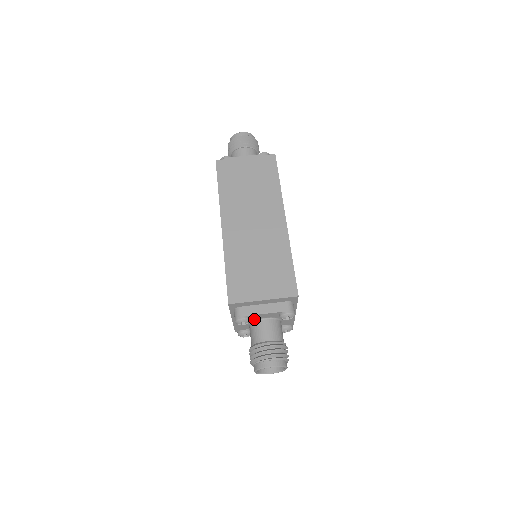
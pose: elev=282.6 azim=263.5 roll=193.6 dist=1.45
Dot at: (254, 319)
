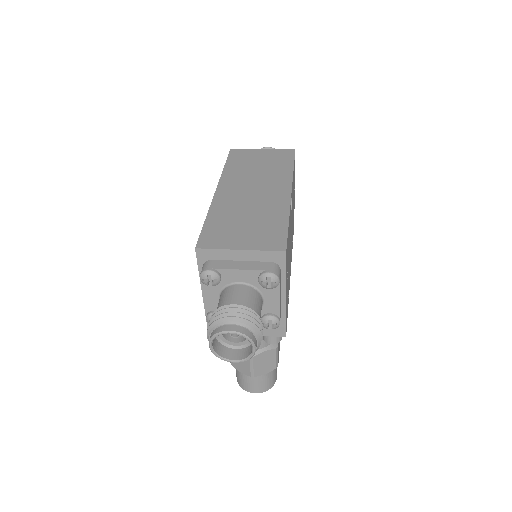
Dot at: (226, 282)
